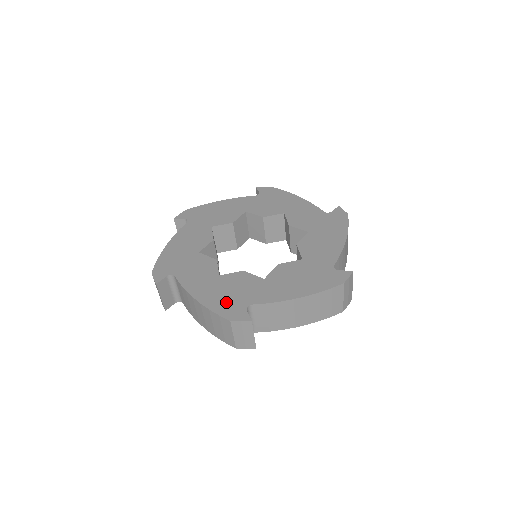
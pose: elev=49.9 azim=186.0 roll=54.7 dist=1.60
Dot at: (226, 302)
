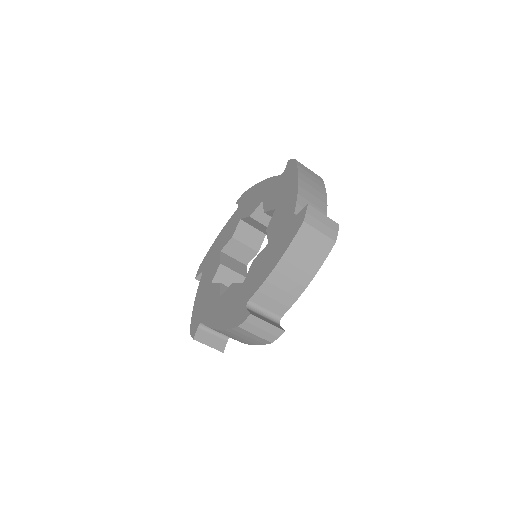
Dot at: (198, 313)
